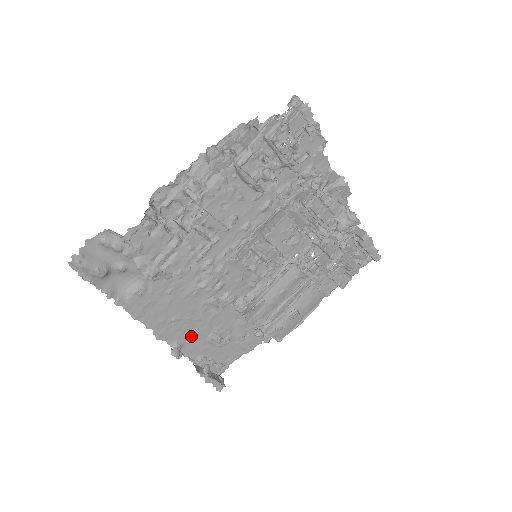
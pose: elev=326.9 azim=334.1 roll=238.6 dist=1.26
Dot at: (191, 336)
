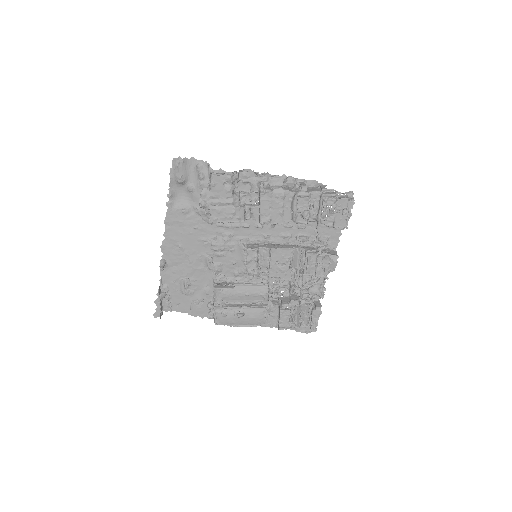
Dot at: (176, 267)
